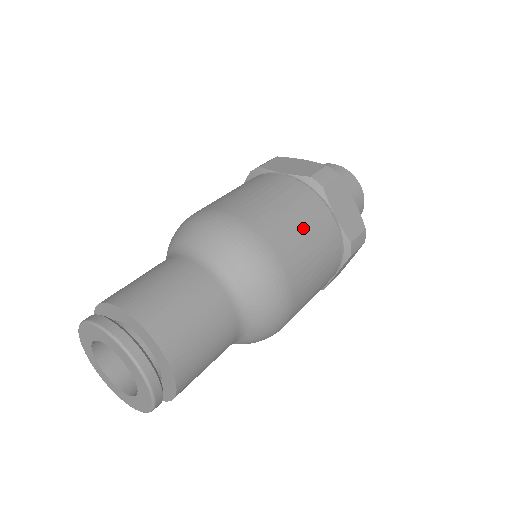
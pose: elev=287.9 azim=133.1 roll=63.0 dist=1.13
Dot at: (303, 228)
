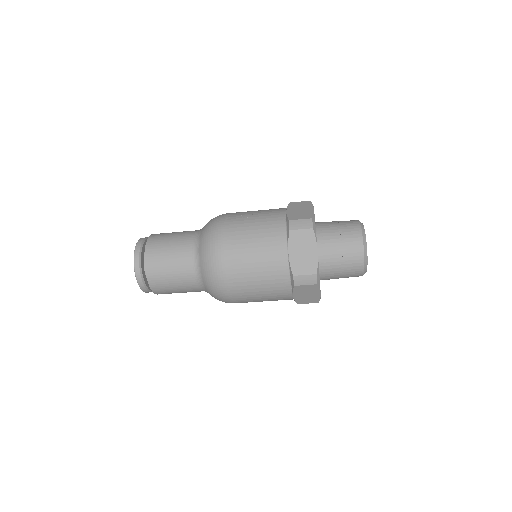
Dot at: (260, 293)
